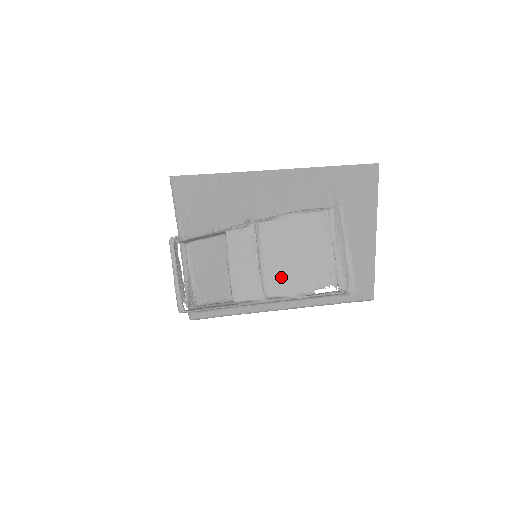
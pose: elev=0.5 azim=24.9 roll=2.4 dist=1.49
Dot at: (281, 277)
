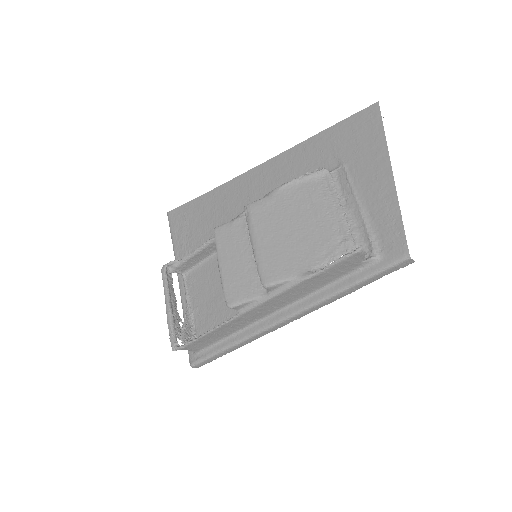
Dot at: (281, 258)
